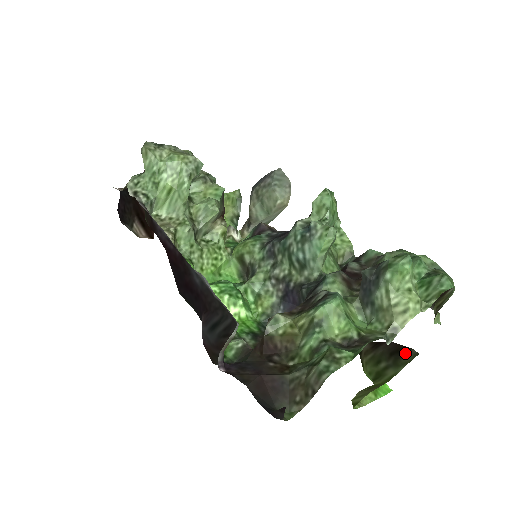
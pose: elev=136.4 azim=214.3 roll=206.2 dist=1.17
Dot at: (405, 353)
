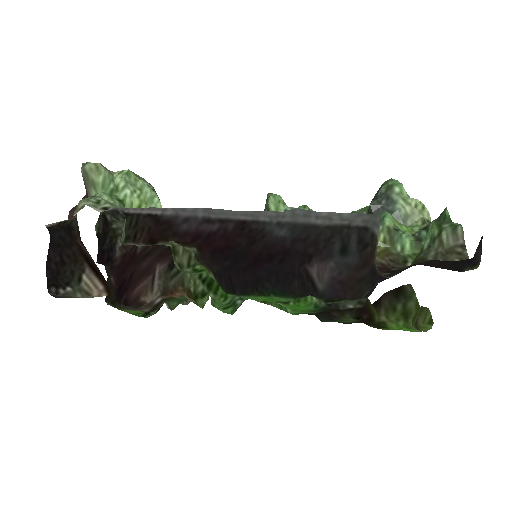
Dot at: (404, 289)
